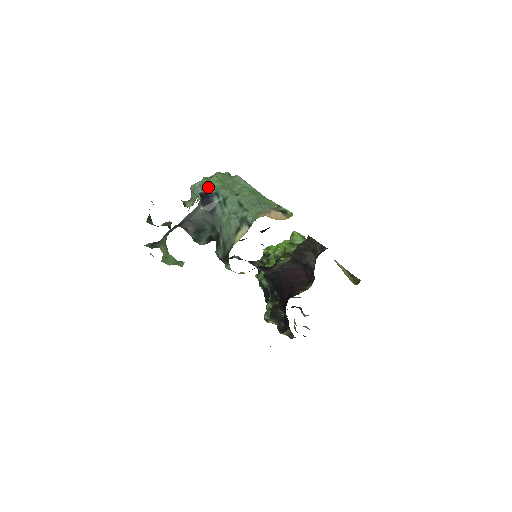
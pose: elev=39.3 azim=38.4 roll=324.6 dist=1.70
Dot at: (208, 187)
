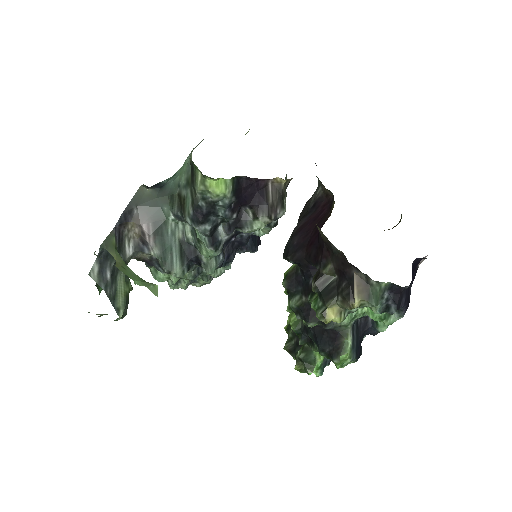
Dot at: occluded
